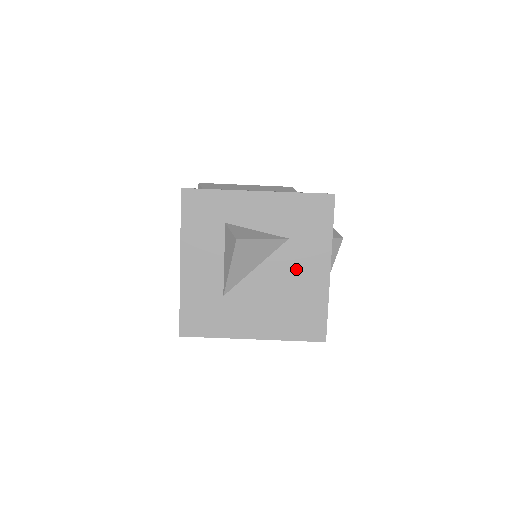
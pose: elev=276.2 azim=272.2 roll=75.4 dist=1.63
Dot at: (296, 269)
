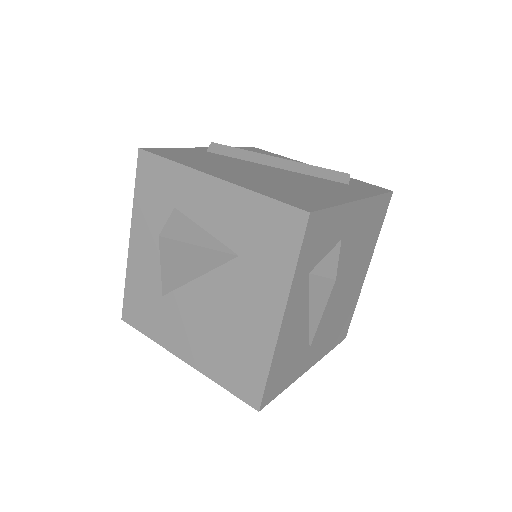
Dot at: (241, 300)
